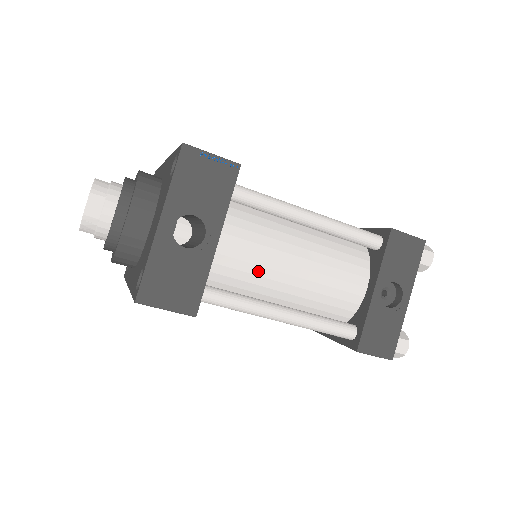
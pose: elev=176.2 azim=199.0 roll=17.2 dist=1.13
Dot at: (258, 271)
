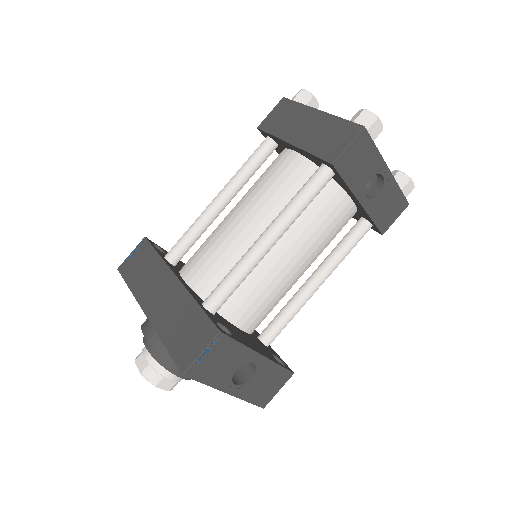
Dot at: (281, 292)
